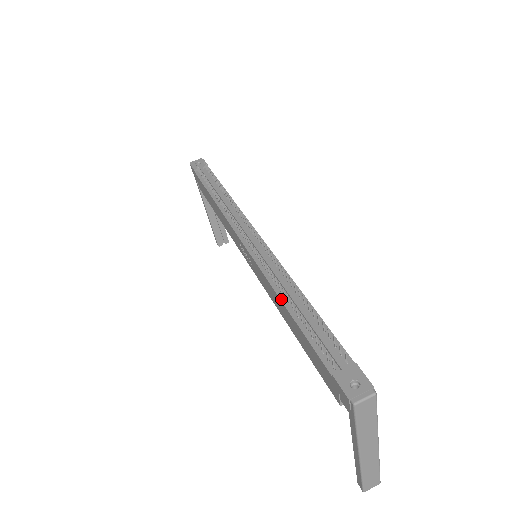
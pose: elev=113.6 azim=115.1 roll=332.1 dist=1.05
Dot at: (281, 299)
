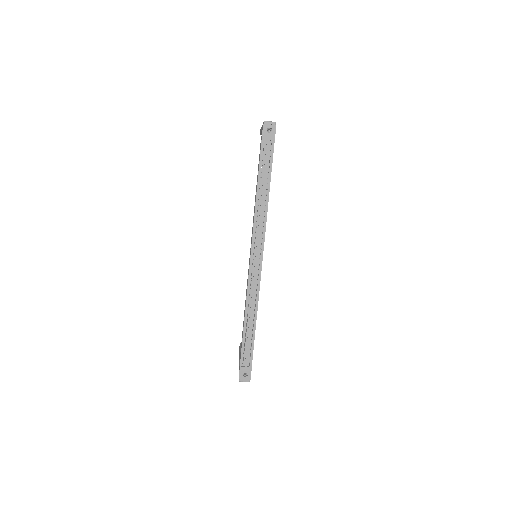
Dot at: (245, 314)
